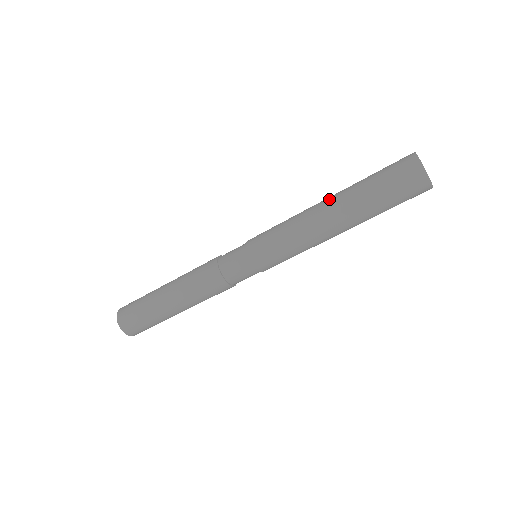
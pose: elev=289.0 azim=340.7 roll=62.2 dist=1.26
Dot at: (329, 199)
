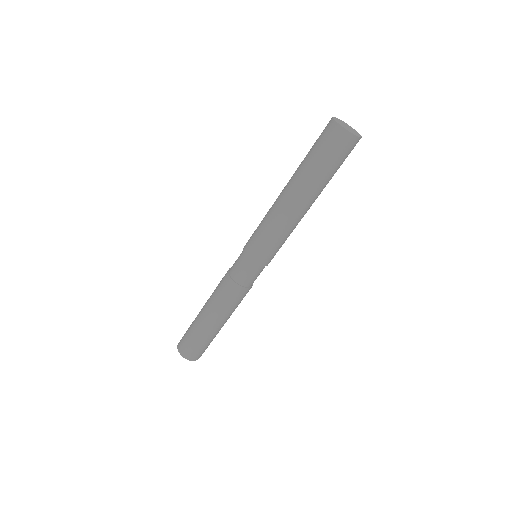
Dot at: occluded
